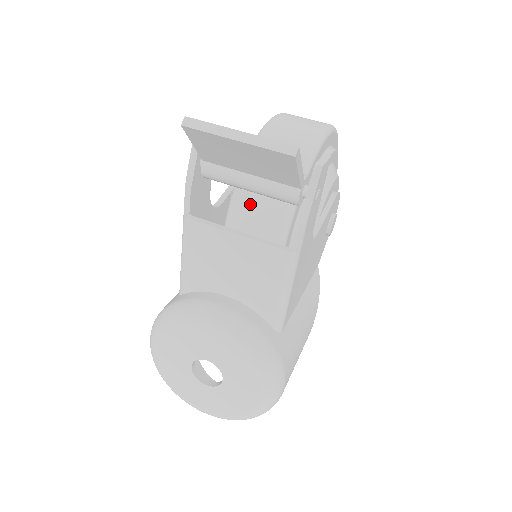
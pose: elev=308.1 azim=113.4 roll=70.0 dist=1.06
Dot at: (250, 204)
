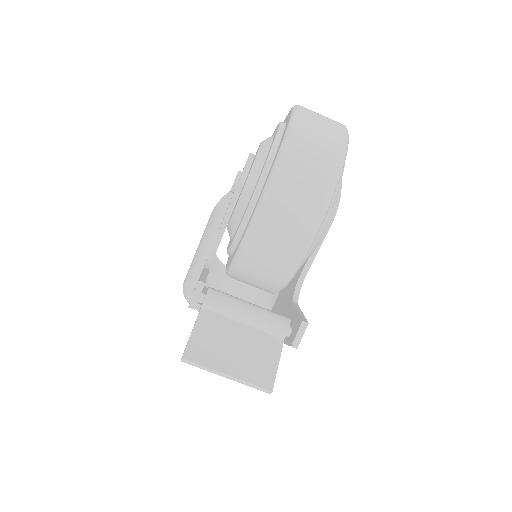
Dot at: (245, 280)
